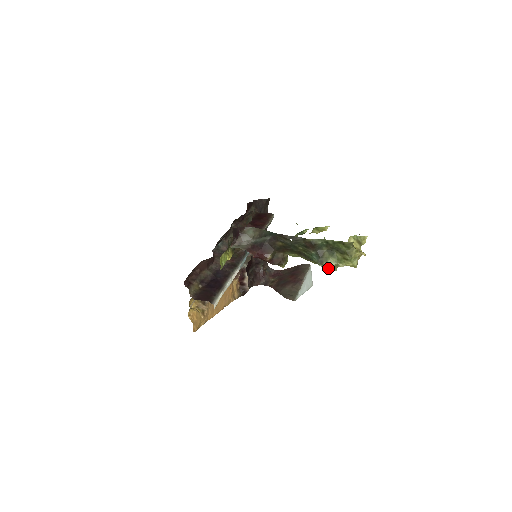
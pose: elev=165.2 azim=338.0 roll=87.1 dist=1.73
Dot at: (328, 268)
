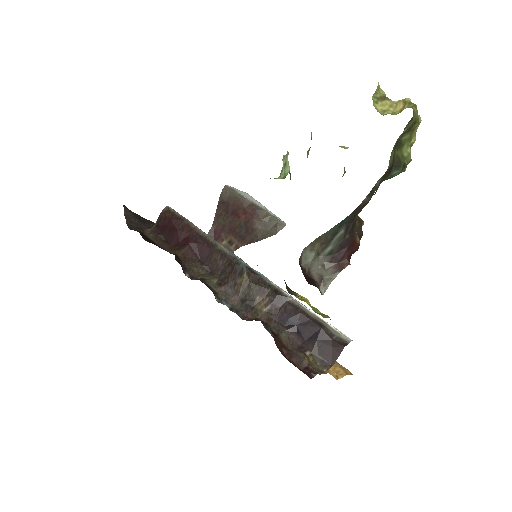
Dot at: (410, 161)
